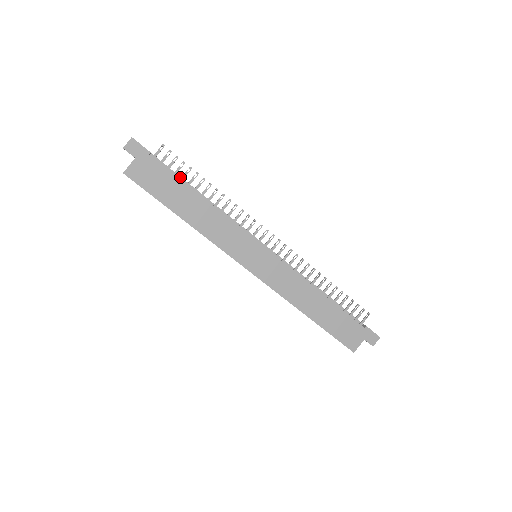
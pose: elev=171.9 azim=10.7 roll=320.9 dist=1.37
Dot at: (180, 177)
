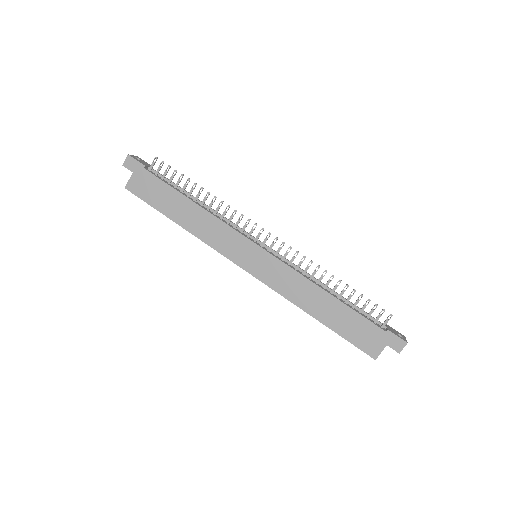
Dot at: (176, 185)
